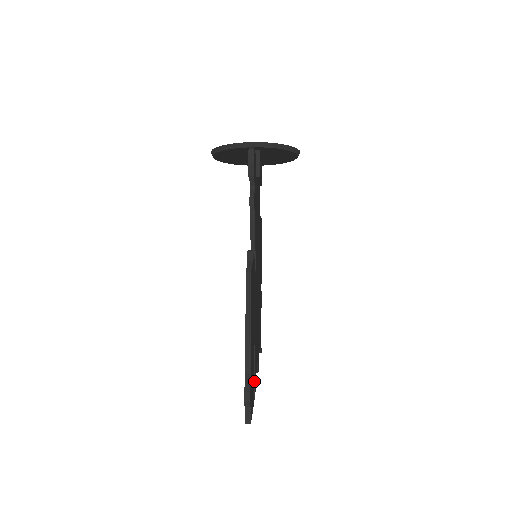
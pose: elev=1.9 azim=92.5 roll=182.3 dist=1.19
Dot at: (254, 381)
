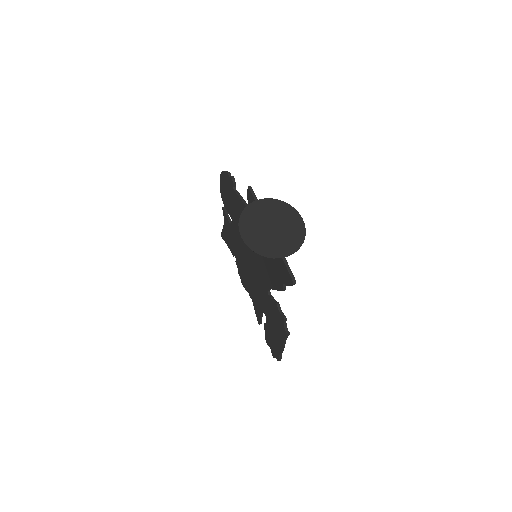
Dot at: (261, 320)
